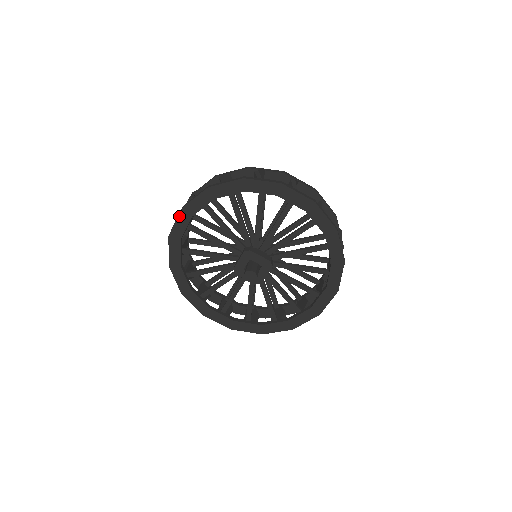
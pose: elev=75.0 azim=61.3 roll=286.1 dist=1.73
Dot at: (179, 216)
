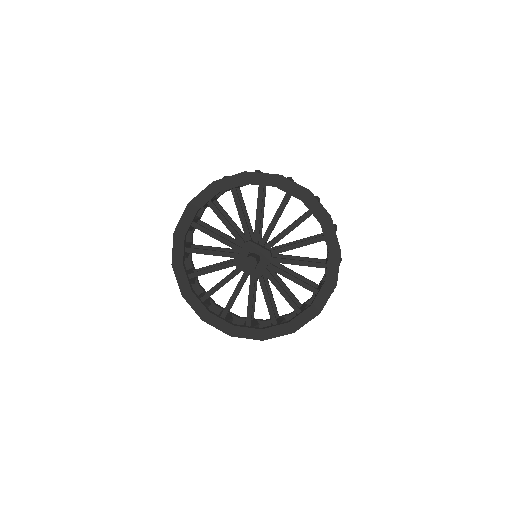
Dot at: (185, 212)
